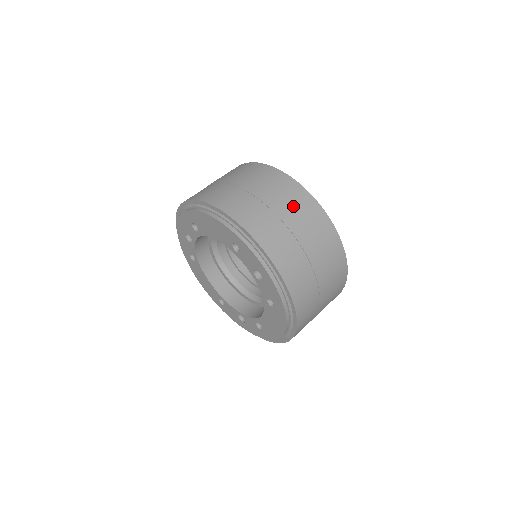
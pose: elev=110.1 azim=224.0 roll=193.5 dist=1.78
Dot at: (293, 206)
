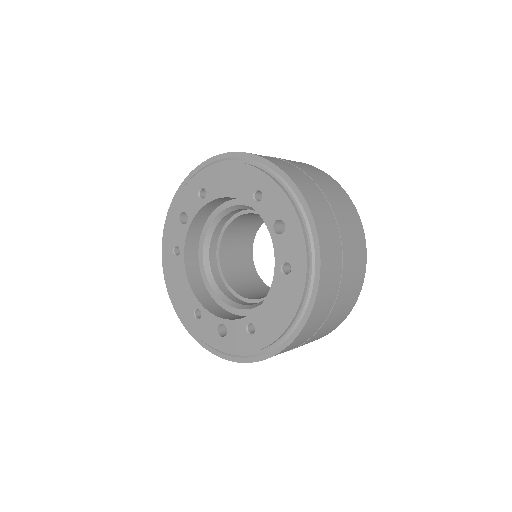
Dot at: (322, 178)
